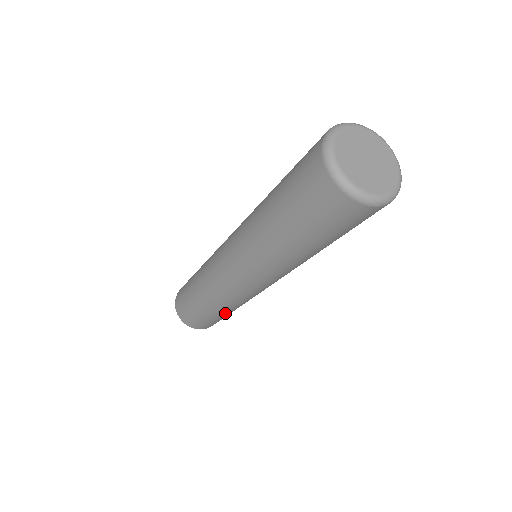
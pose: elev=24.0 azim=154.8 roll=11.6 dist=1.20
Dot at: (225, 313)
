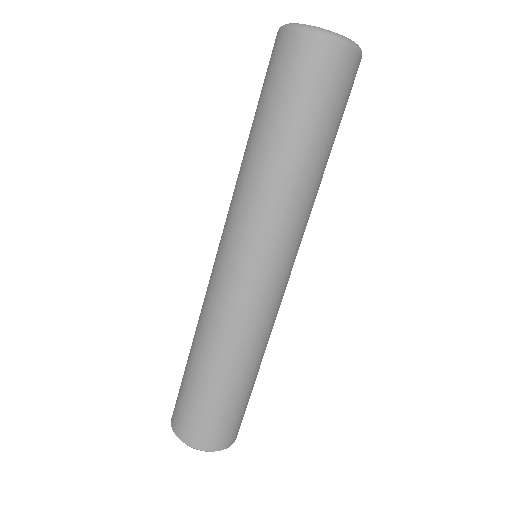
Dot at: (209, 370)
